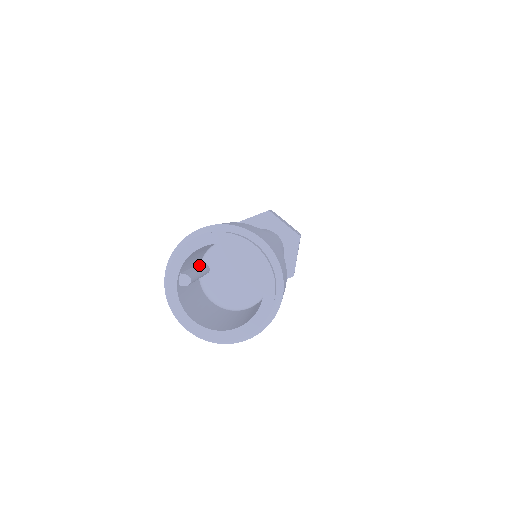
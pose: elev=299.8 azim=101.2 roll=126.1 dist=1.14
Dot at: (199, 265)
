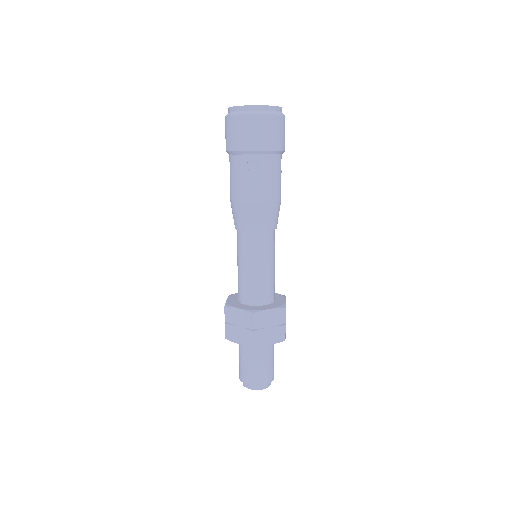
Dot at: occluded
